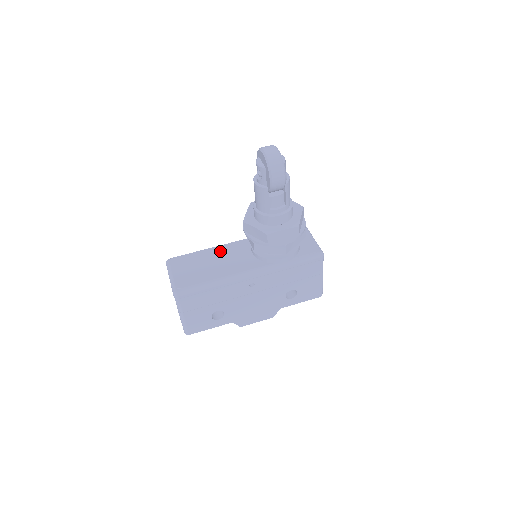
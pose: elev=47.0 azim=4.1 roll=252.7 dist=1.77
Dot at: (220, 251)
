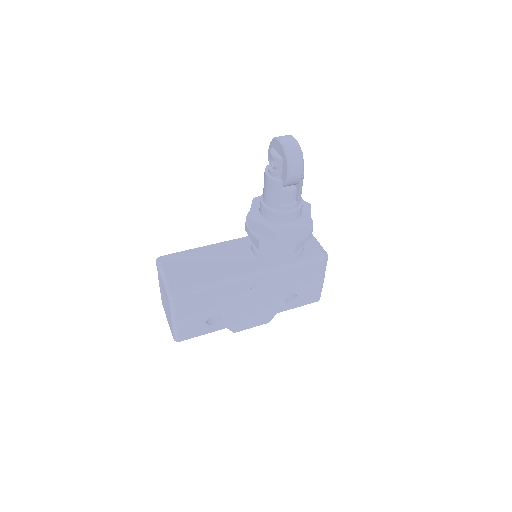
Dot at: (217, 249)
